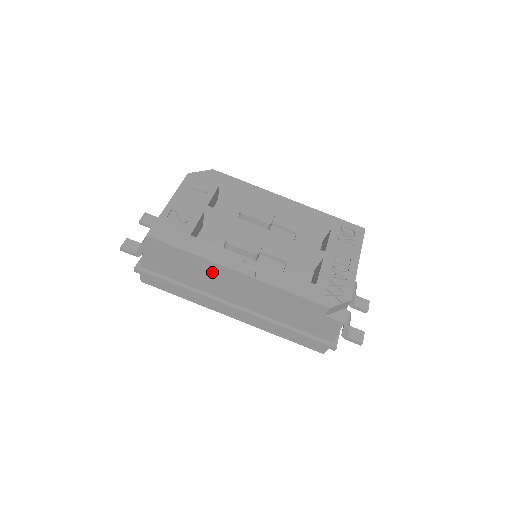
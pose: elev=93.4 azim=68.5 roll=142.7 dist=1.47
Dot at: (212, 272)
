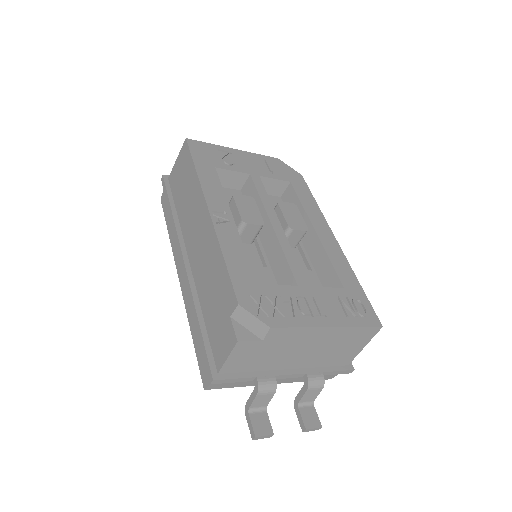
Dot at: (196, 202)
